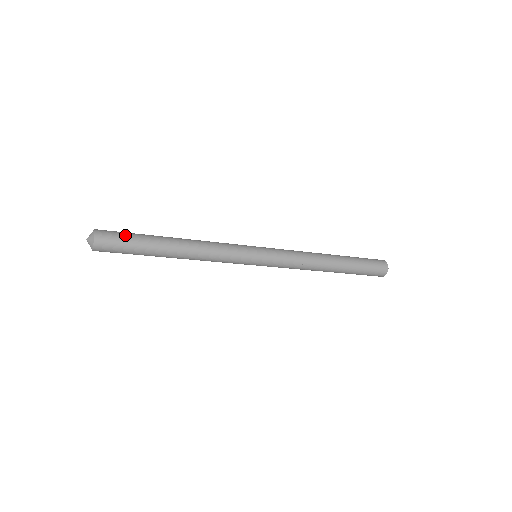
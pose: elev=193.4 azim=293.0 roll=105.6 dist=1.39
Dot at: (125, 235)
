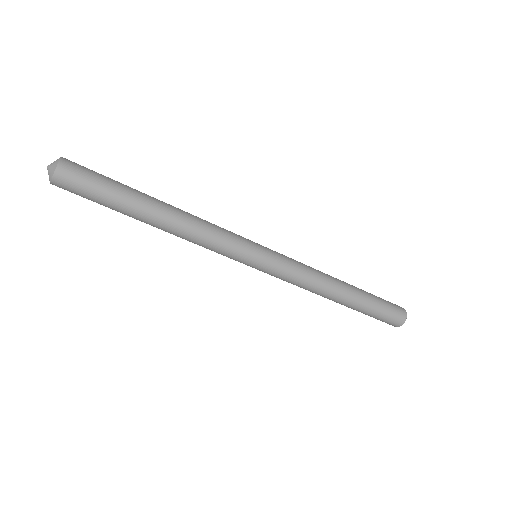
Dot at: (98, 179)
